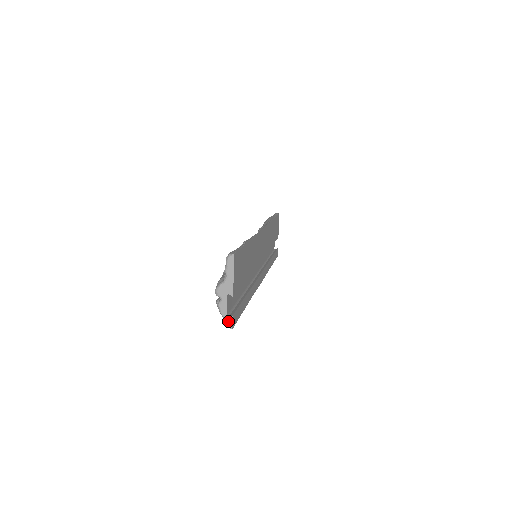
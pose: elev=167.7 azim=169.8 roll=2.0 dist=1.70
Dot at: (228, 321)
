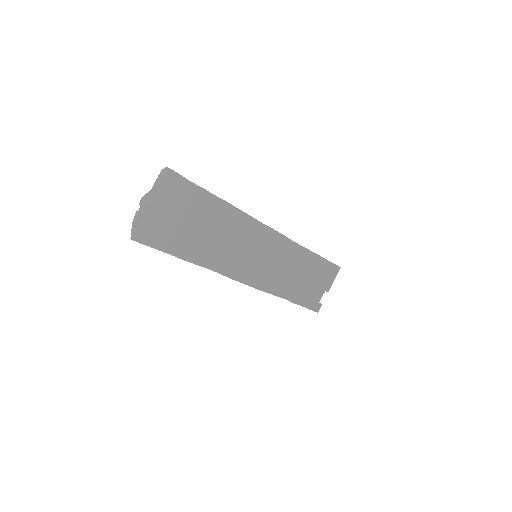
Dot at: (133, 230)
